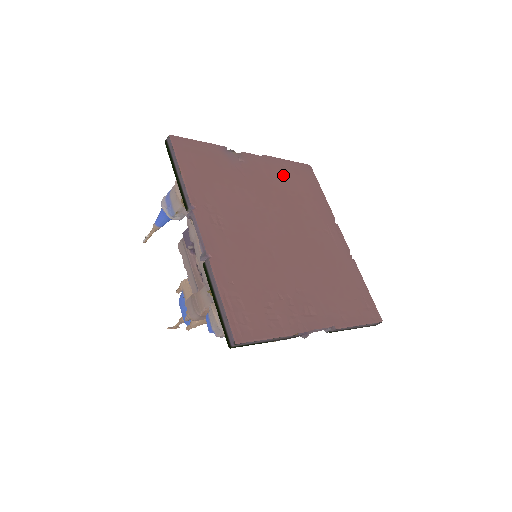
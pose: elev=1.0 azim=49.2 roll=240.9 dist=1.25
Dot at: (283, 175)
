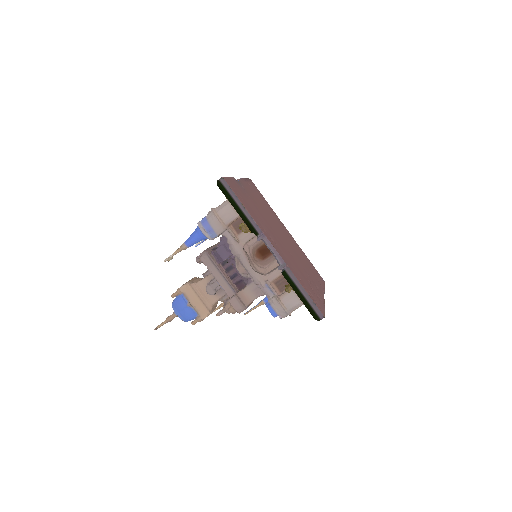
Dot at: (254, 192)
